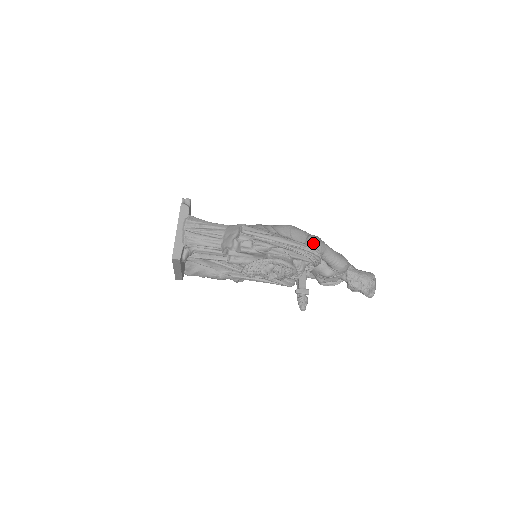
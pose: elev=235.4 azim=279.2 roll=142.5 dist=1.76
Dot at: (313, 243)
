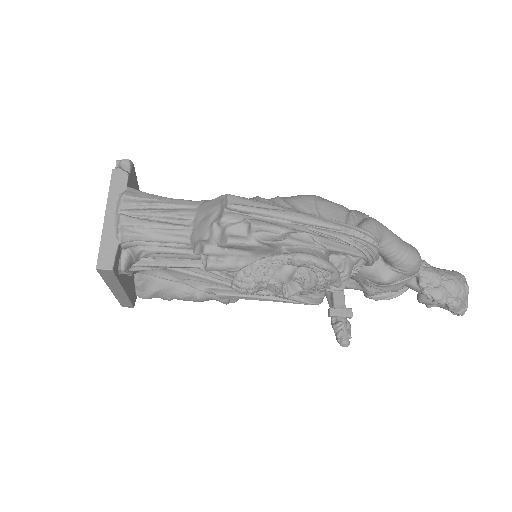
Dot at: (361, 222)
